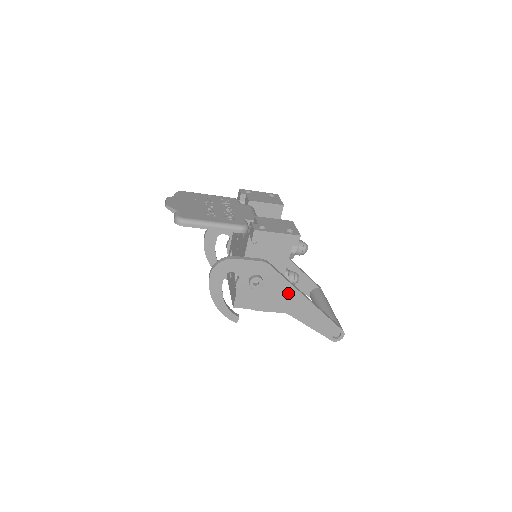
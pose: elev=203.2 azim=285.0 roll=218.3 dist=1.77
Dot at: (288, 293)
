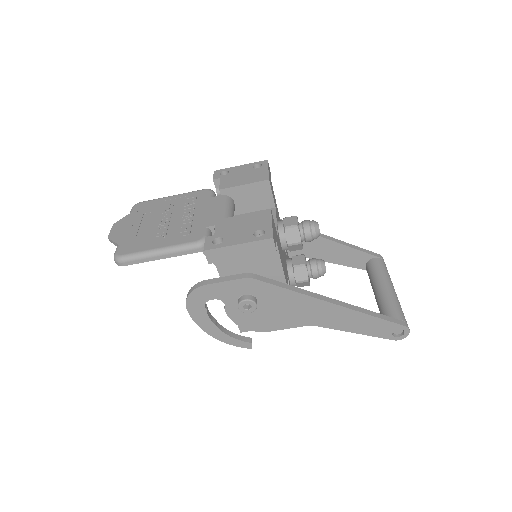
Dot at: (300, 303)
